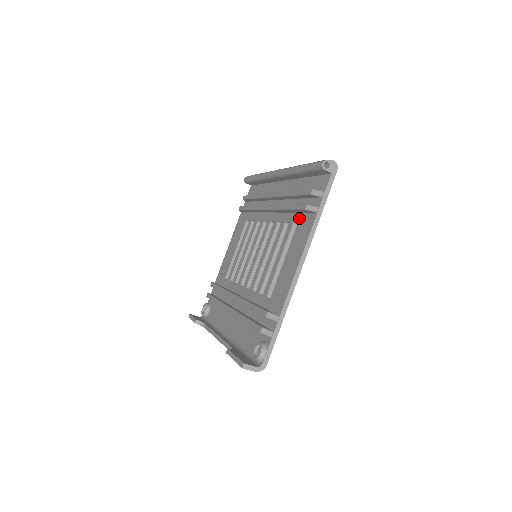
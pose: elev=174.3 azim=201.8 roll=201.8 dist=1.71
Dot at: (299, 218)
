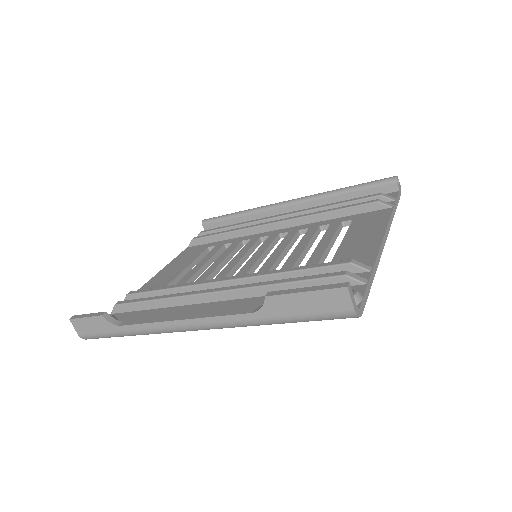
Dot at: (354, 217)
